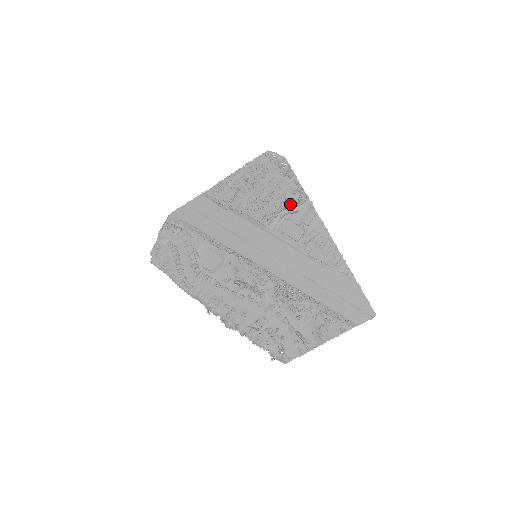
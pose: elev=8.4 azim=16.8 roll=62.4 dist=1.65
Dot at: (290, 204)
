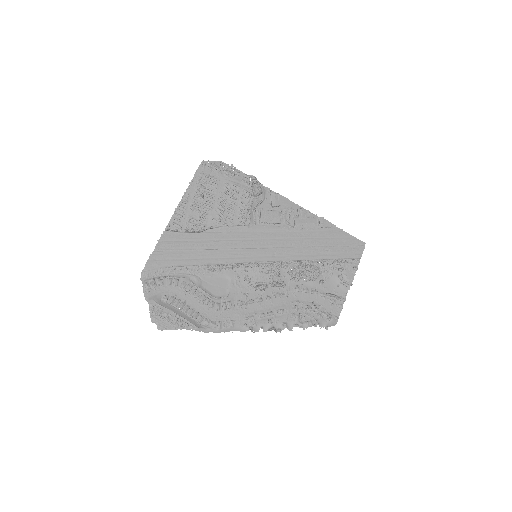
Dot at: (256, 196)
